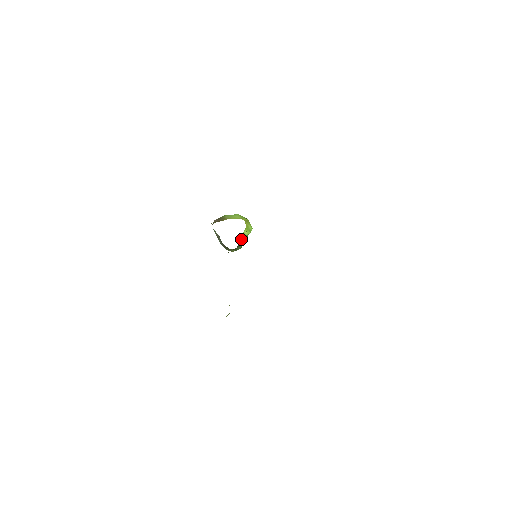
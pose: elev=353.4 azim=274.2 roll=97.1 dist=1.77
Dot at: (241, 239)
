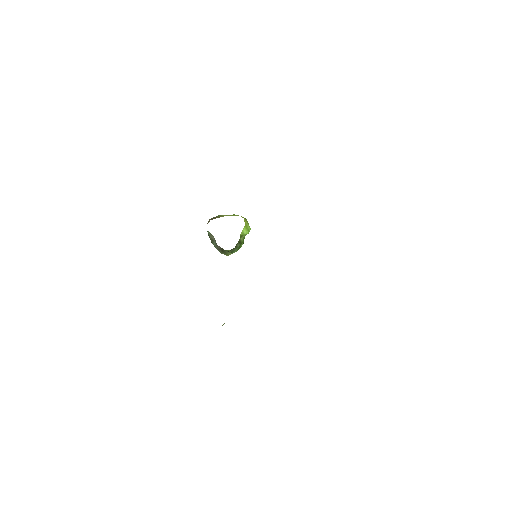
Dot at: occluded
